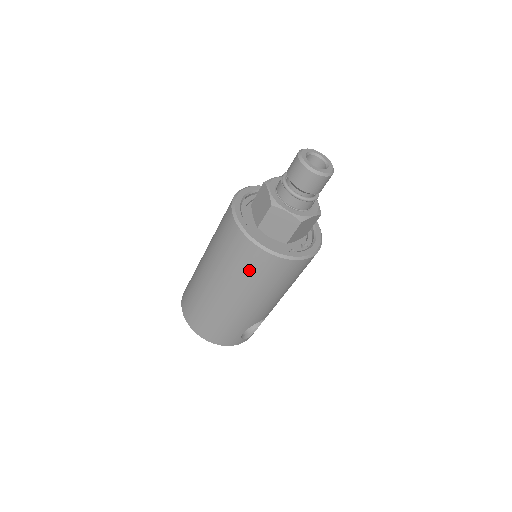
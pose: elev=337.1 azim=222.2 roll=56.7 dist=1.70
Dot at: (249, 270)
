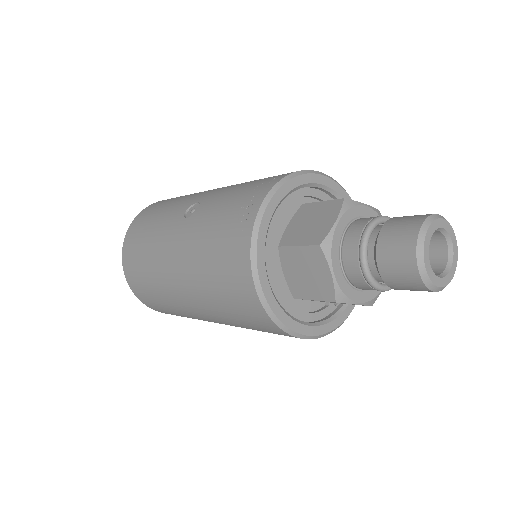
Dot at: occluded
